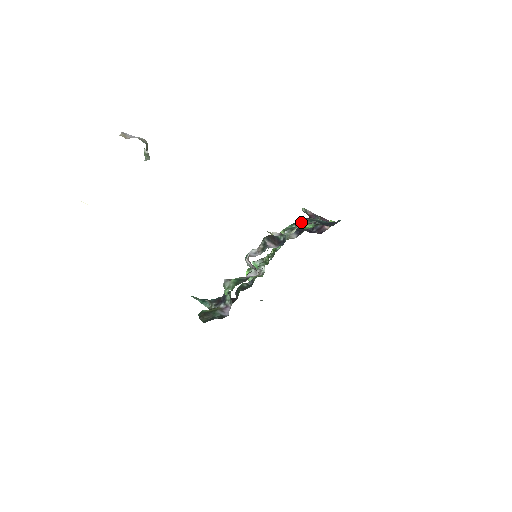
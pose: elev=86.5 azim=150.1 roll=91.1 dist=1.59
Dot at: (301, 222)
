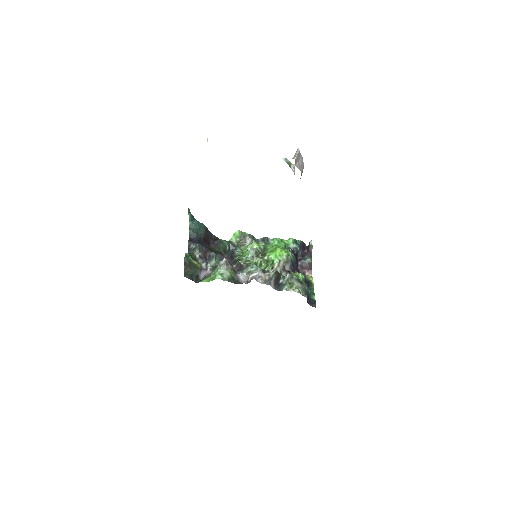
Dot at: (301, 289)
